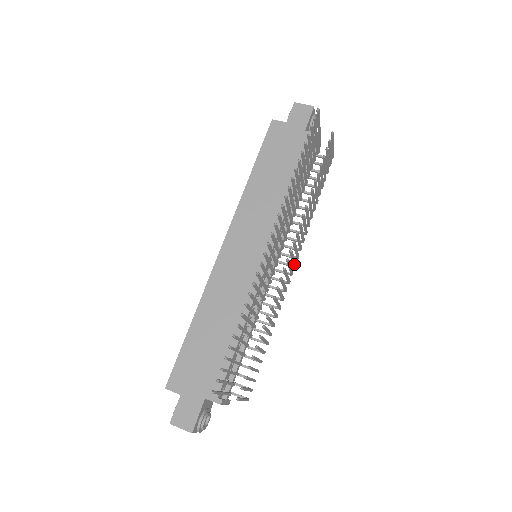
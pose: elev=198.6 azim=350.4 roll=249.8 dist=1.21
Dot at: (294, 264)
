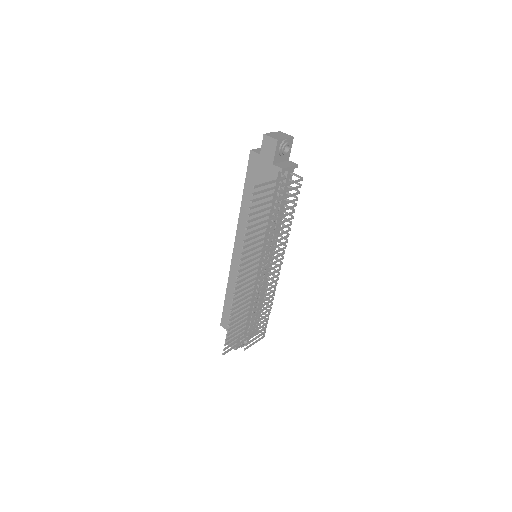
Dot at: (278, 266)
